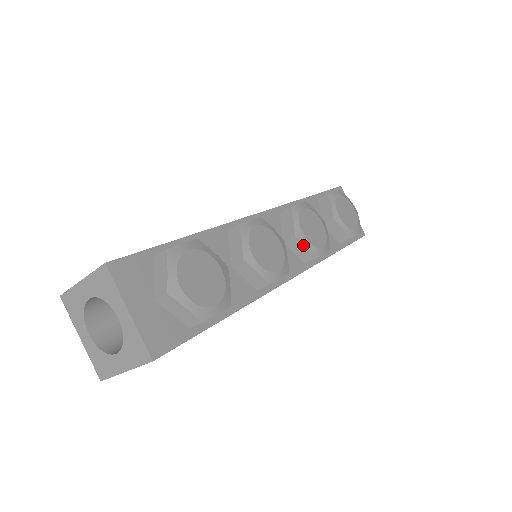
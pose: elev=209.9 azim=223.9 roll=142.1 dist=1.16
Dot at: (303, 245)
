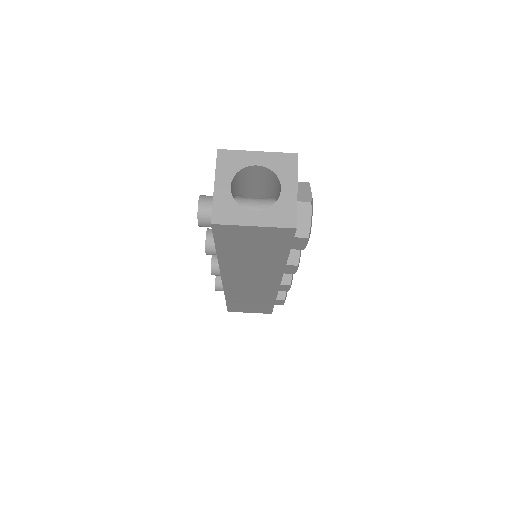
Dot at: occluded
